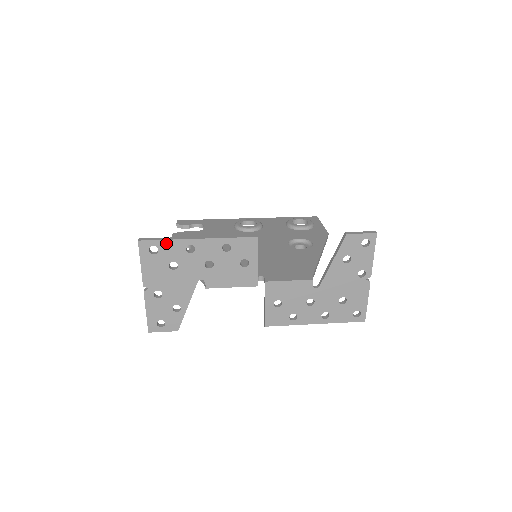
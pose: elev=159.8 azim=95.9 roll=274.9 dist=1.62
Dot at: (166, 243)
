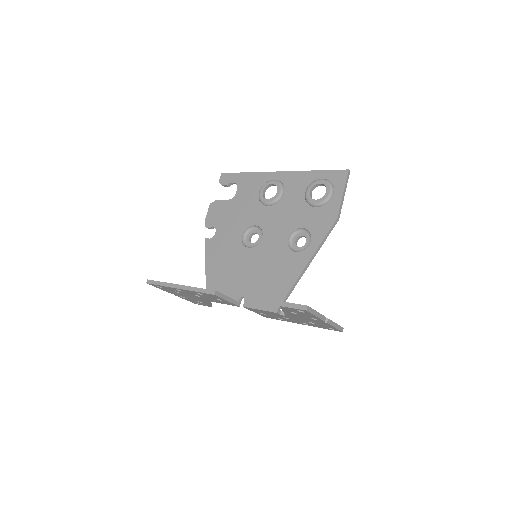
Dot at: (162, 286)
